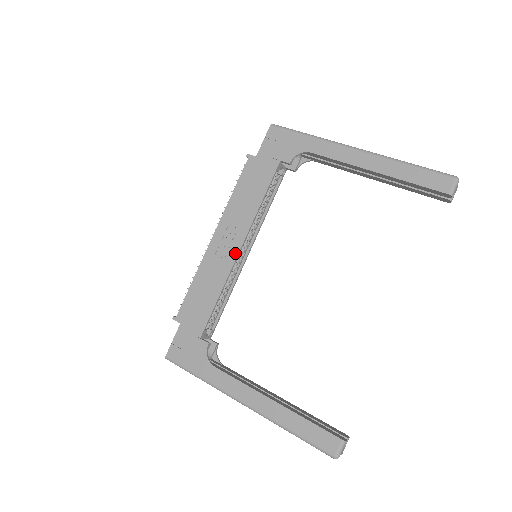
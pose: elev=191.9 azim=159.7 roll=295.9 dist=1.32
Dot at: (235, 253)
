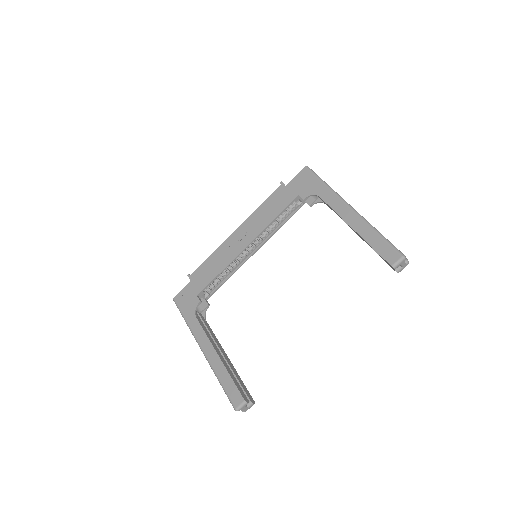
Dot at: (242, 248)
